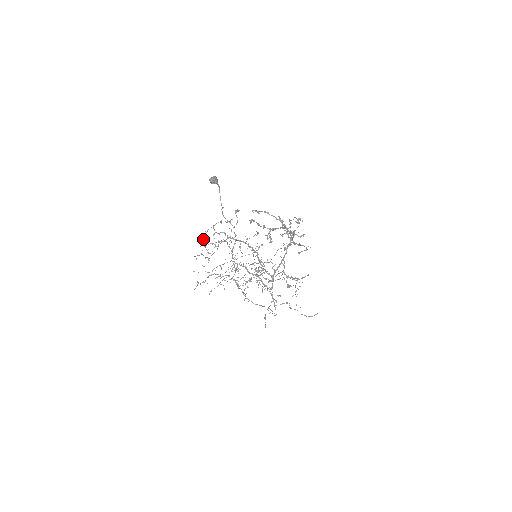
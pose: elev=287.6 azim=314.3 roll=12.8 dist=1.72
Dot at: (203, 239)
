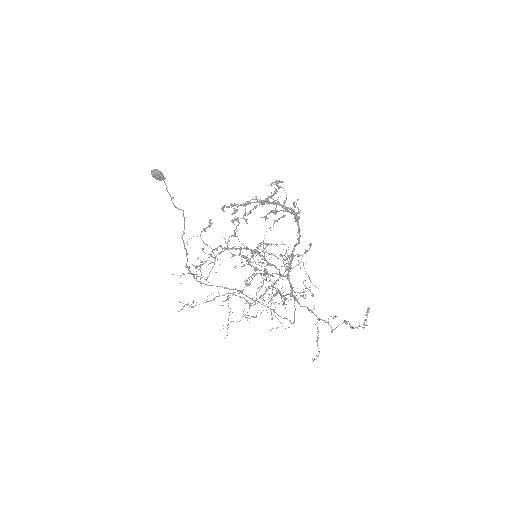
Dot at: (202, 262)
